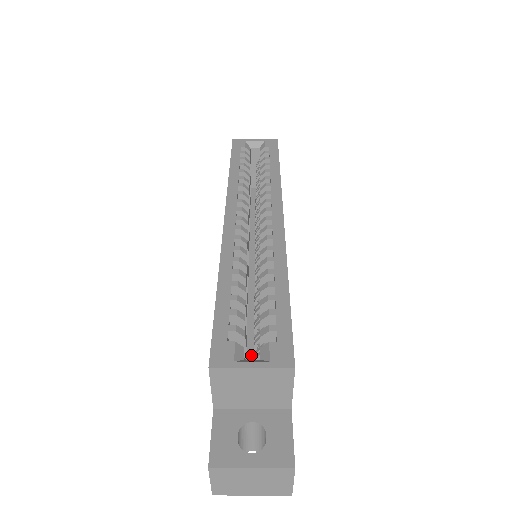
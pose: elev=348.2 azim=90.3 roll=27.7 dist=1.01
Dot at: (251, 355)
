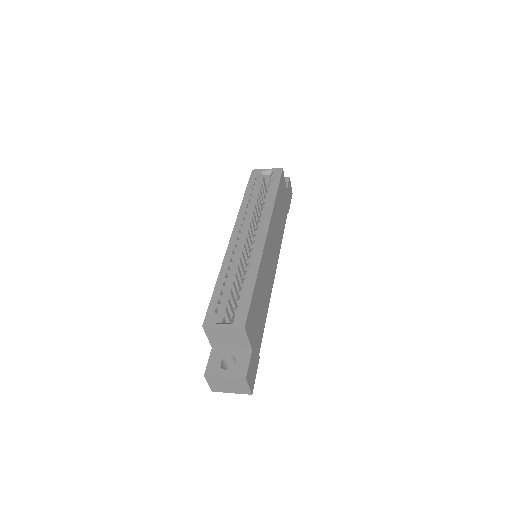
Dot at: occluded
